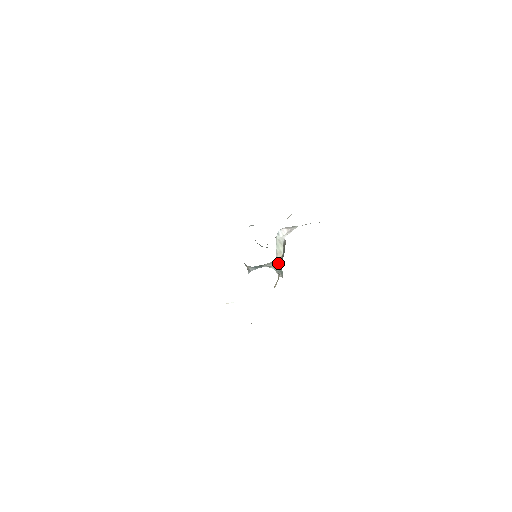
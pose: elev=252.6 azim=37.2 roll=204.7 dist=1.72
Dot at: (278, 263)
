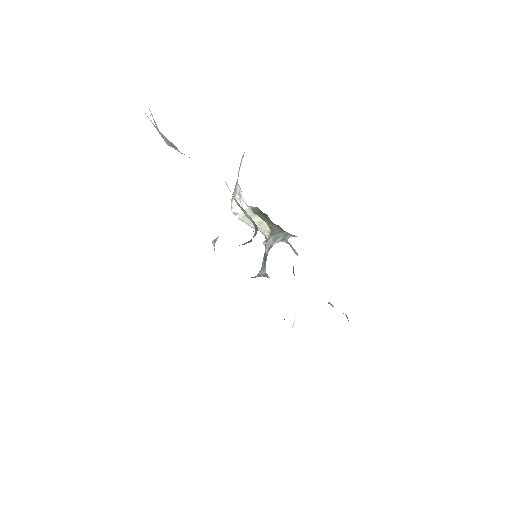
Dot at: (272, 233)
